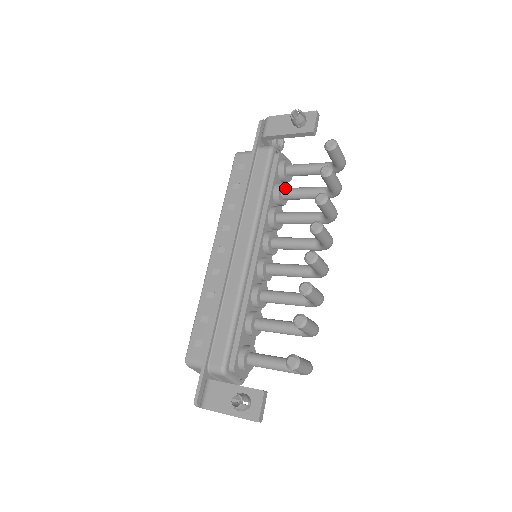
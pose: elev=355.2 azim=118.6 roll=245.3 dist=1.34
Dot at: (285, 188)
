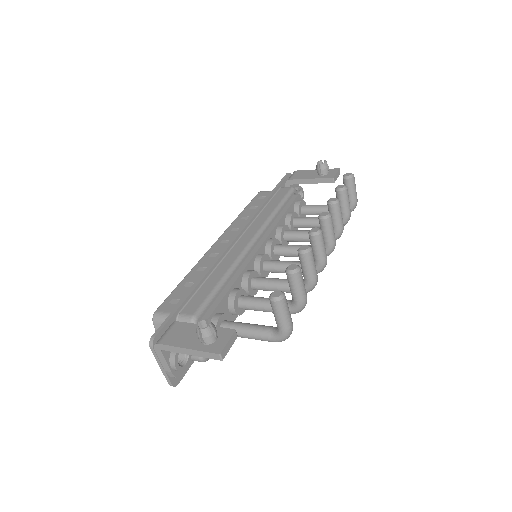
Dot at: (297, 217)
